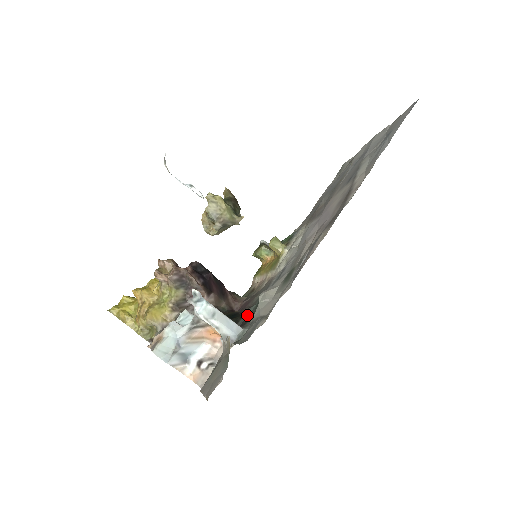
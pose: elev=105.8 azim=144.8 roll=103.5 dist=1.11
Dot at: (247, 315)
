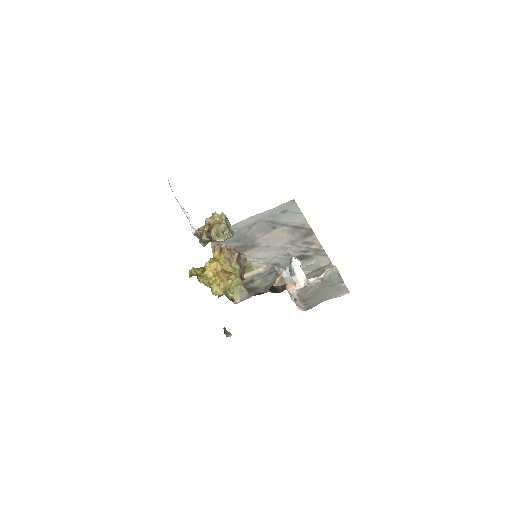
Dot at: occluded
